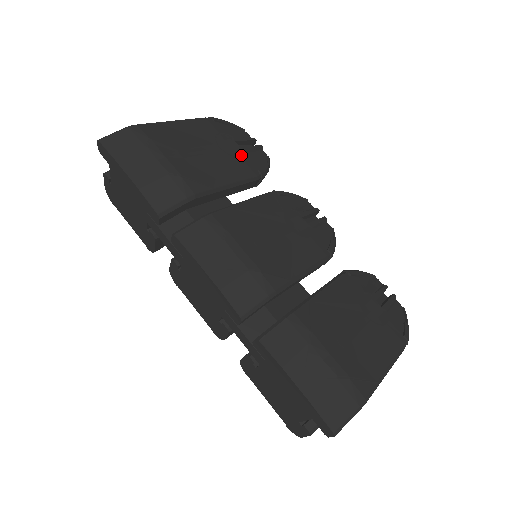
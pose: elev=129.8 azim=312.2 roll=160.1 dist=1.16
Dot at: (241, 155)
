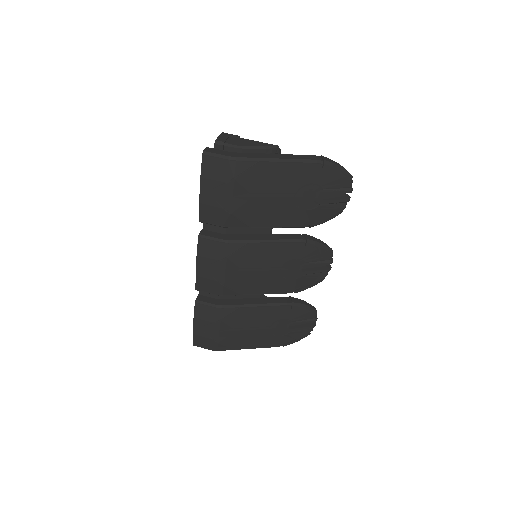
Dot at: (309, 208)
